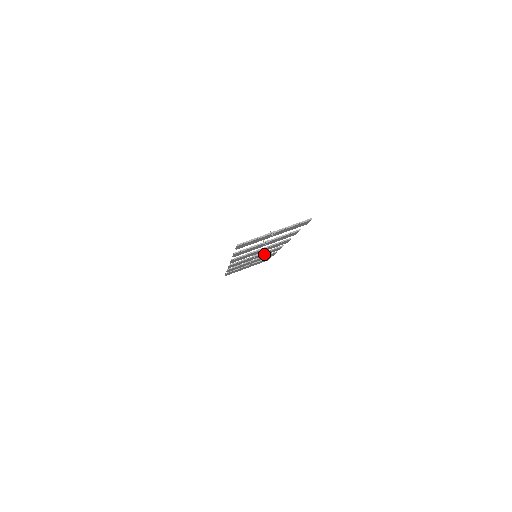
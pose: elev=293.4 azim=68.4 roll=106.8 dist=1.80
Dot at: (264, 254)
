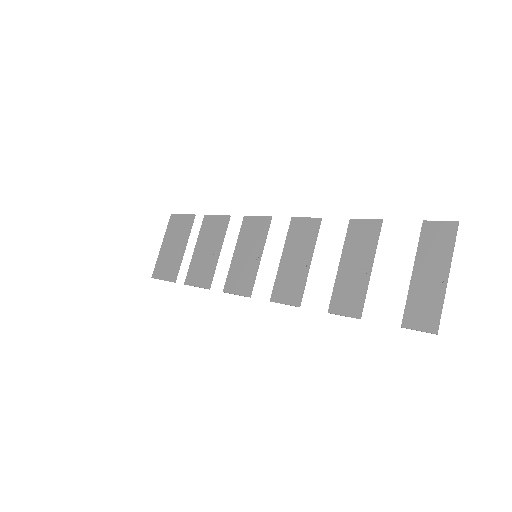
Dot at: (248, 241)
